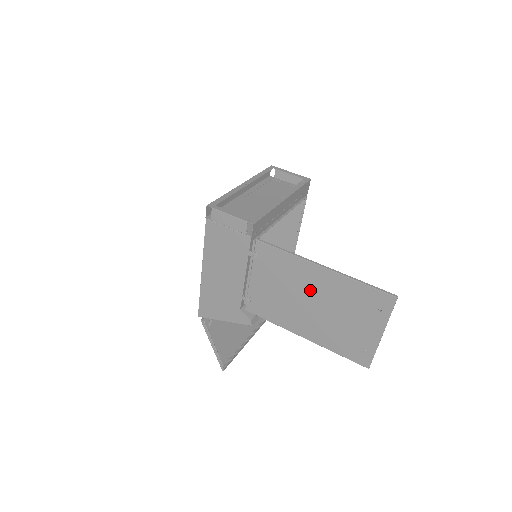
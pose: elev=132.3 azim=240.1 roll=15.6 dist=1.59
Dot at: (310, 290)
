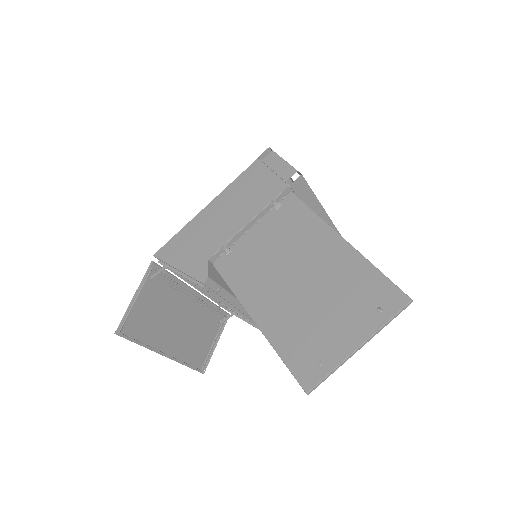
Dot at: (308, 261)
